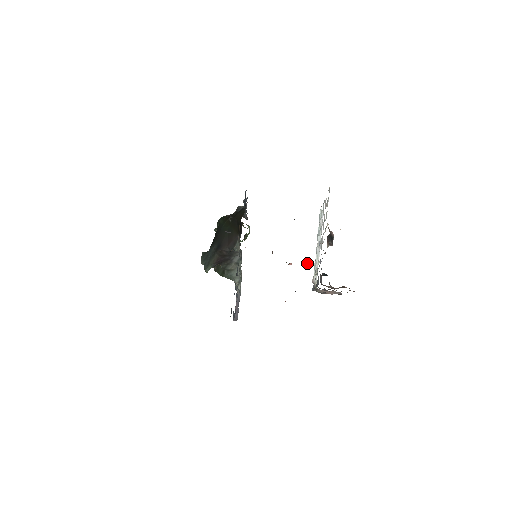
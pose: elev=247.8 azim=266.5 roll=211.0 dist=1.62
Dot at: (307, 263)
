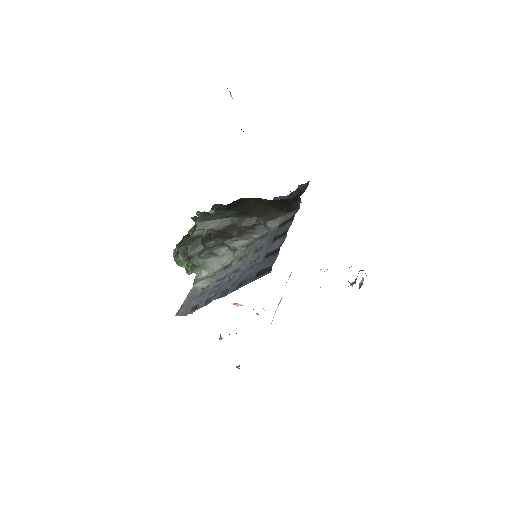
Dot at: occluded
